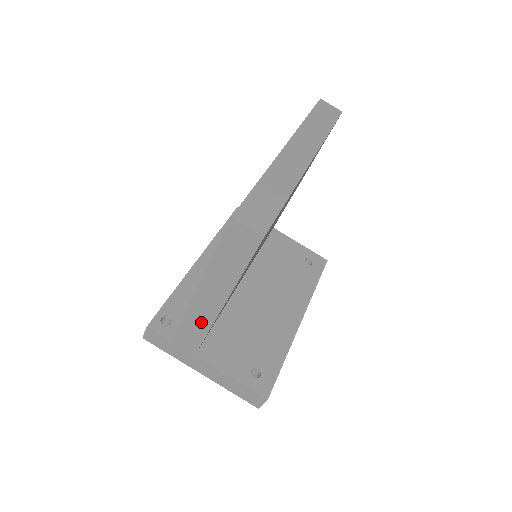
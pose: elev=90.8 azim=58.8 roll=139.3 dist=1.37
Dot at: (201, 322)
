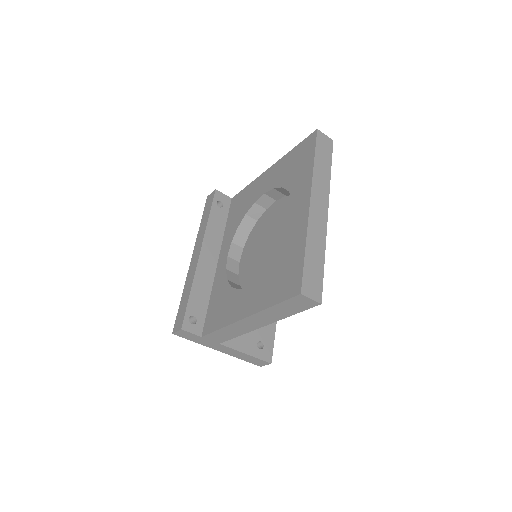
Dot at: (238, 331)
